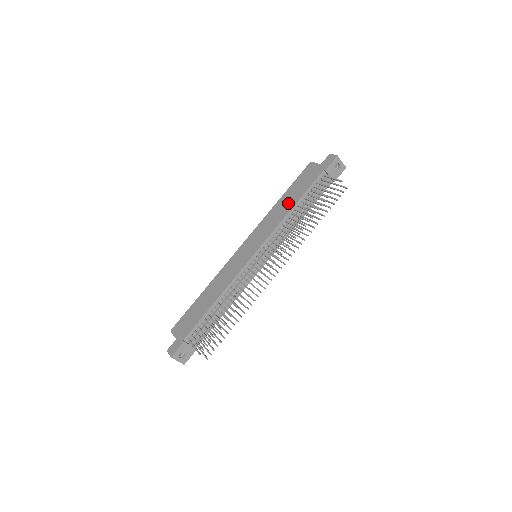
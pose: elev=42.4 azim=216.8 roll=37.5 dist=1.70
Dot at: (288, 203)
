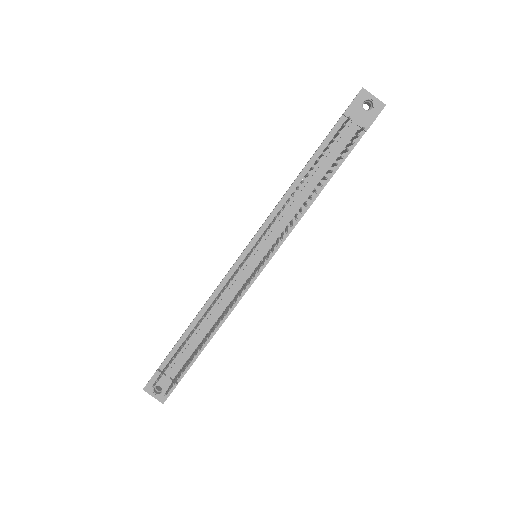
Dot at: occluded
